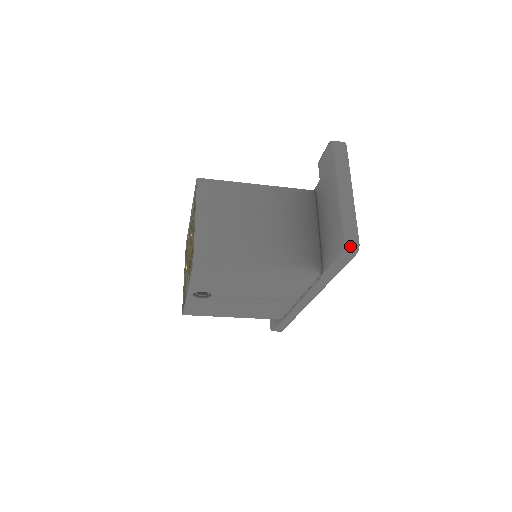
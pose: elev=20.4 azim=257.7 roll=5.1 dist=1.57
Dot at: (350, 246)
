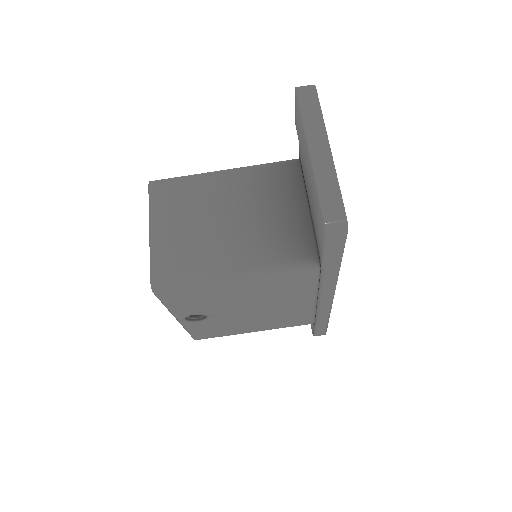
Dot at: (333, 224)
